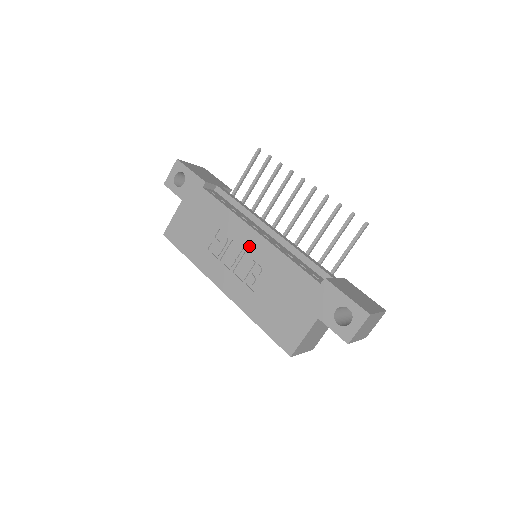
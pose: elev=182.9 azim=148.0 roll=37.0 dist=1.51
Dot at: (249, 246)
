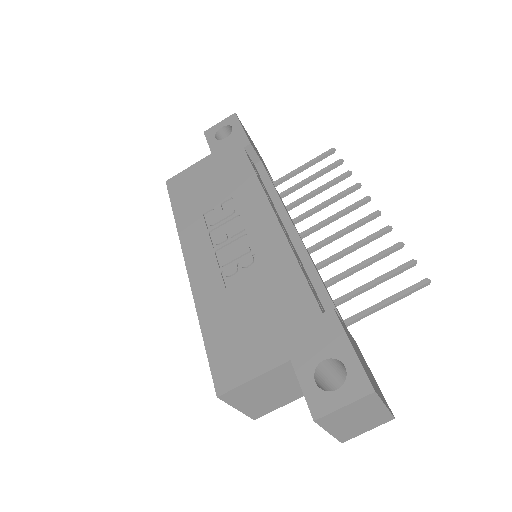
Dot at: (255, 228)
